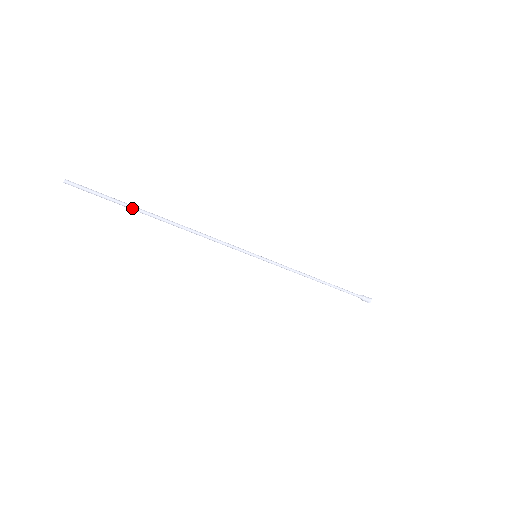
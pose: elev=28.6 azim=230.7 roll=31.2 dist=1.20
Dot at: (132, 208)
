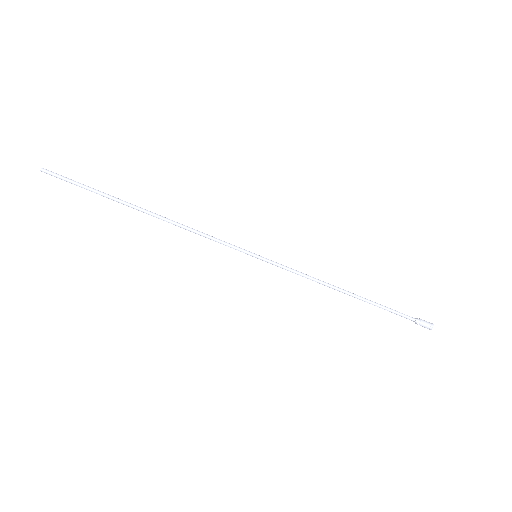
Dot at: (108, 195)
